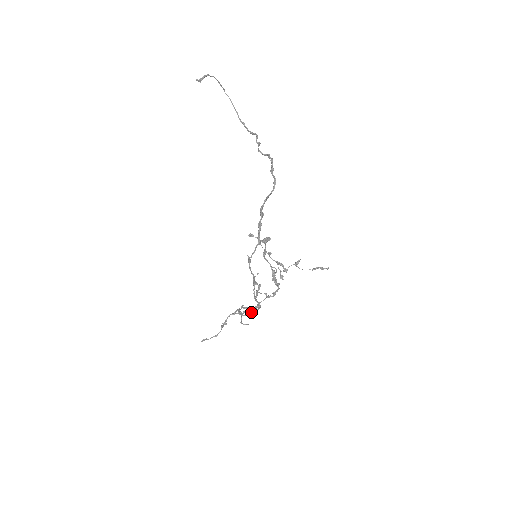
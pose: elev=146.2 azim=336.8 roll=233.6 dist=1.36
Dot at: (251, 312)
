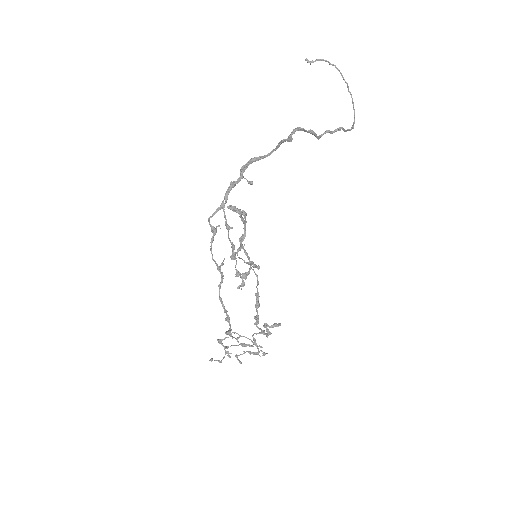
Dot at: (229, 330)
